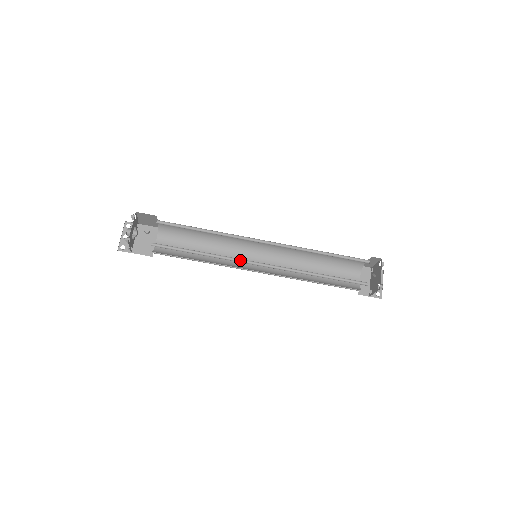
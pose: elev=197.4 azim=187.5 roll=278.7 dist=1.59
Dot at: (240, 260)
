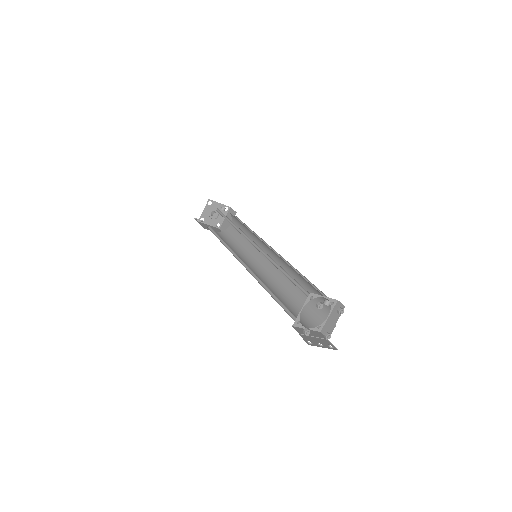
Dot at: (246, 238)
